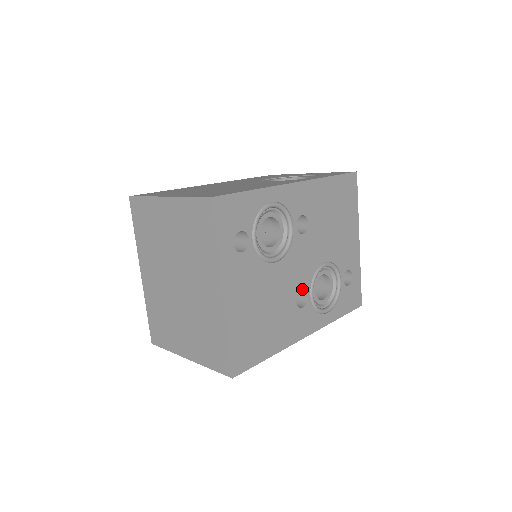
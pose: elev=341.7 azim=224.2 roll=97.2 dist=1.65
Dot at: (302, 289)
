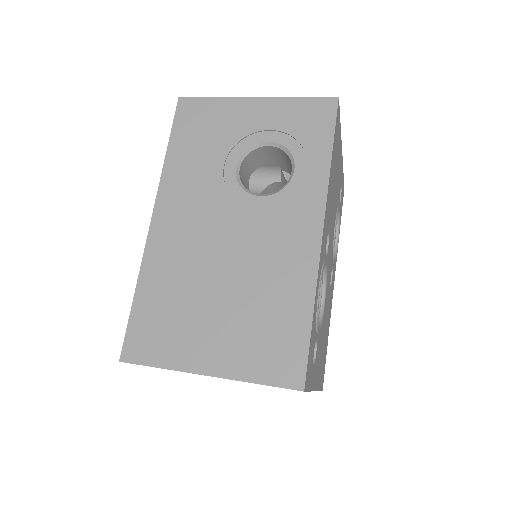
Dot at: occluded
